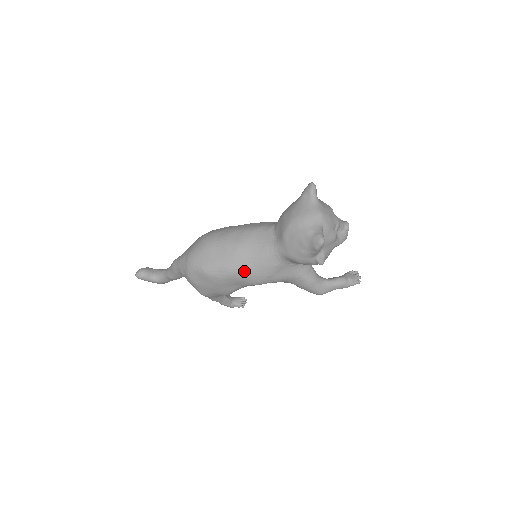
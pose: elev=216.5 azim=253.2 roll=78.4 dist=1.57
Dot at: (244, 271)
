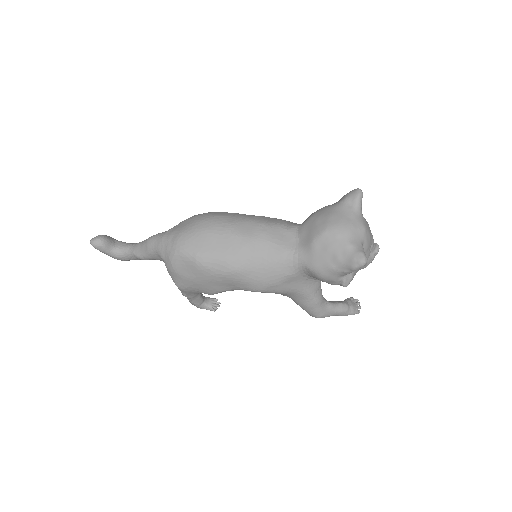
Dot at: (248, 272)
